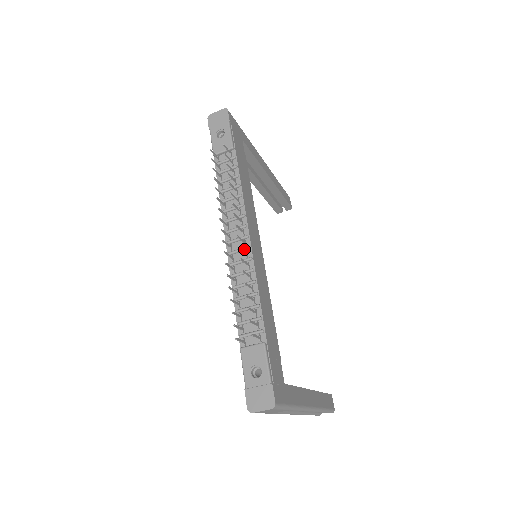
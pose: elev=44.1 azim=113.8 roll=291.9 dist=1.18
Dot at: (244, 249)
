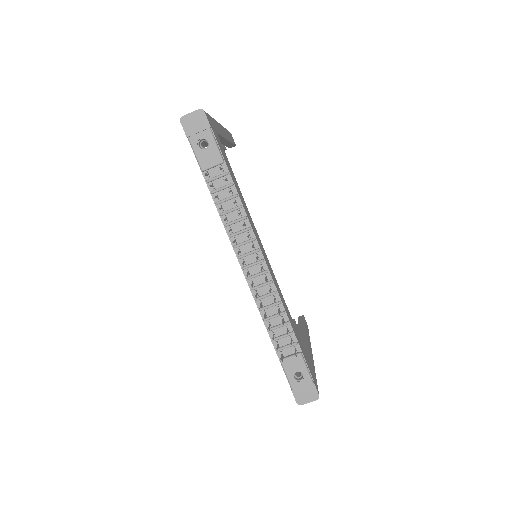
Dot at: (263, 274)
